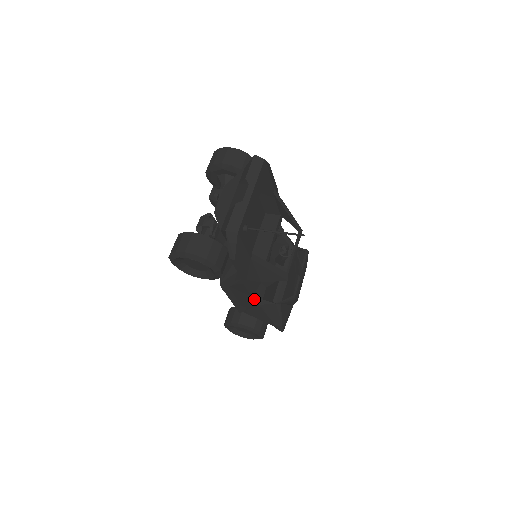
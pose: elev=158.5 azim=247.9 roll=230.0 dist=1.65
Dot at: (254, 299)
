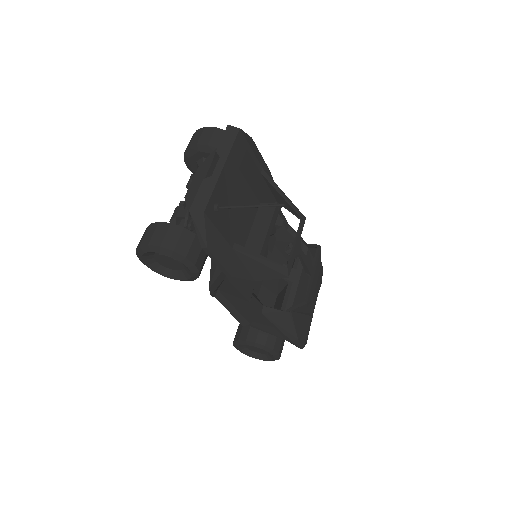
Dot at: (253, 305)
